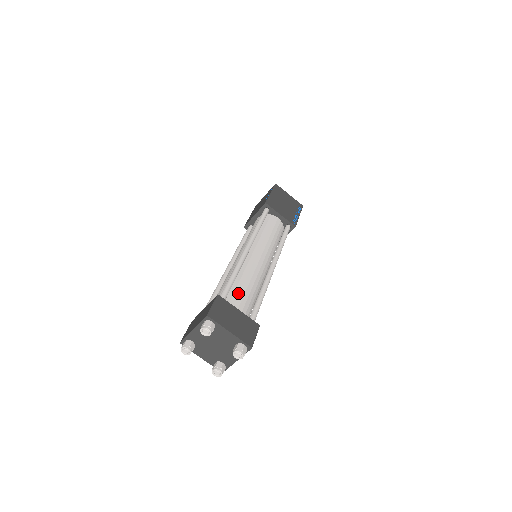
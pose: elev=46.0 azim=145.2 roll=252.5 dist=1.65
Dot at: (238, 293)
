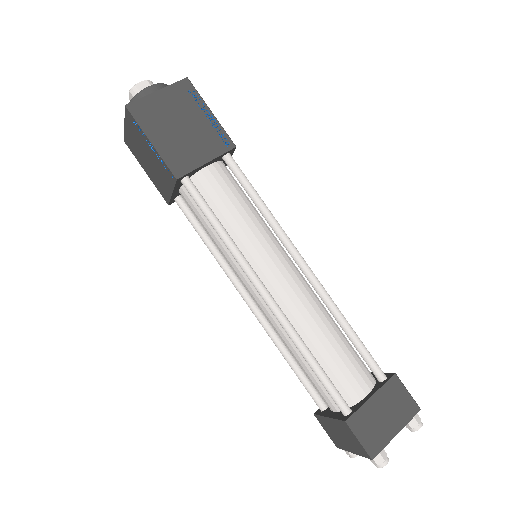
Dot at: (338, 370)
